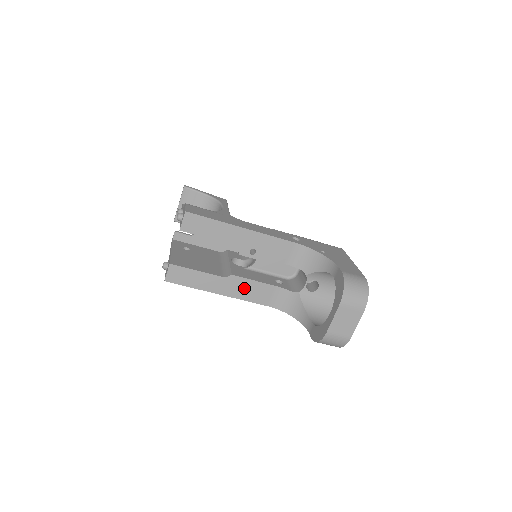
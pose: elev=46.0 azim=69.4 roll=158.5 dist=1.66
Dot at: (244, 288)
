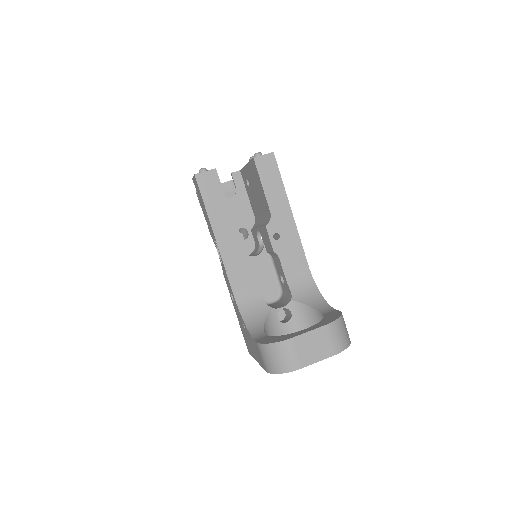
Dot at: (236, 255)
